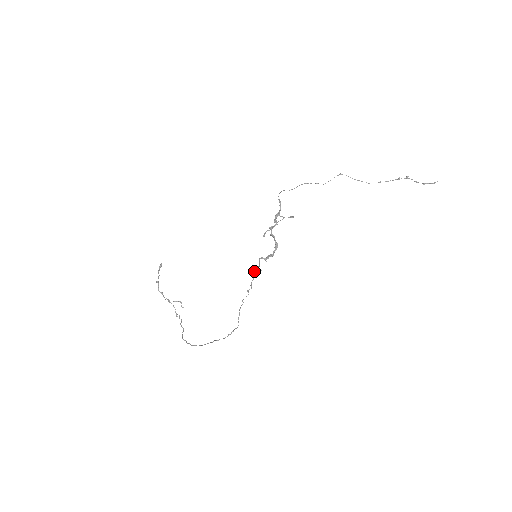
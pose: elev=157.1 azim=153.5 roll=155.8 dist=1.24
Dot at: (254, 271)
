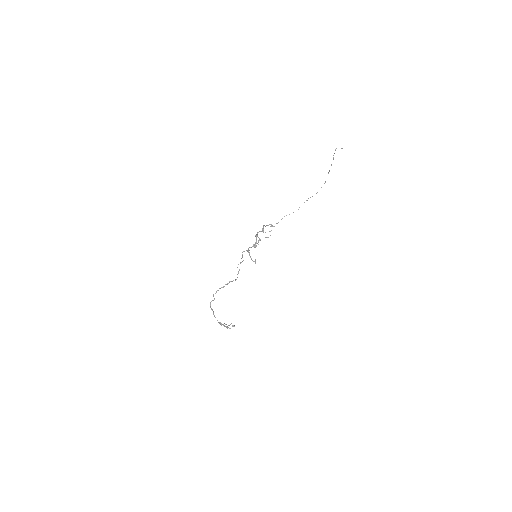
Dot at: occluded
